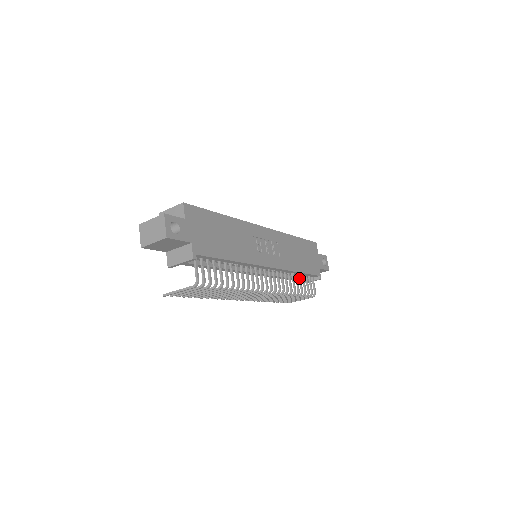
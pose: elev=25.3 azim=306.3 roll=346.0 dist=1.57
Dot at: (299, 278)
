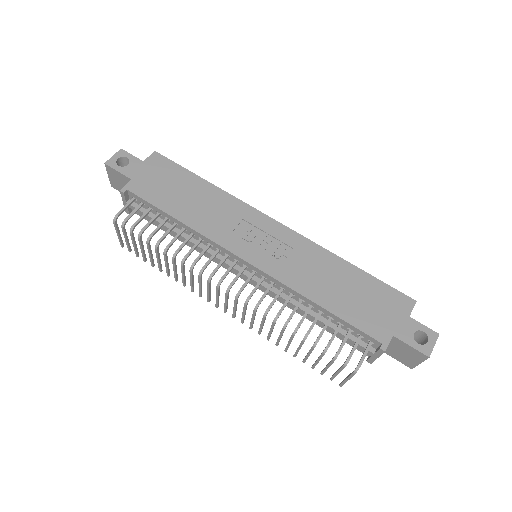
Dot at: (326, 321)
